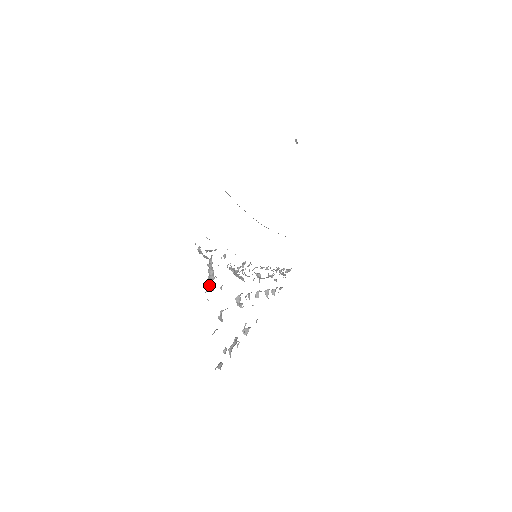
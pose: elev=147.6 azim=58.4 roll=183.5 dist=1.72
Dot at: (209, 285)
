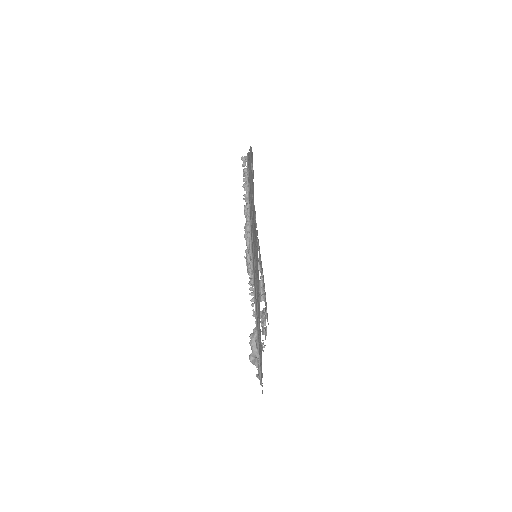
Dot at: occluded
